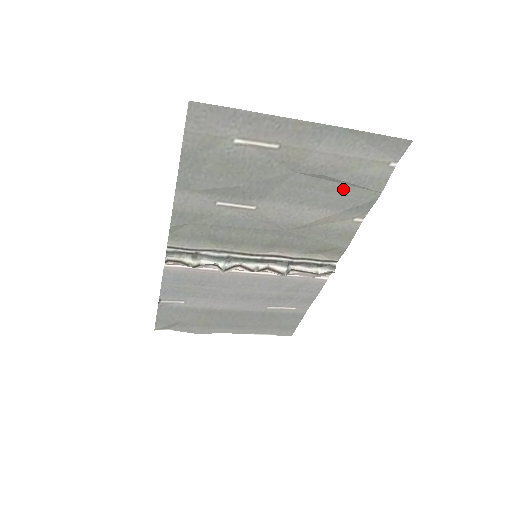
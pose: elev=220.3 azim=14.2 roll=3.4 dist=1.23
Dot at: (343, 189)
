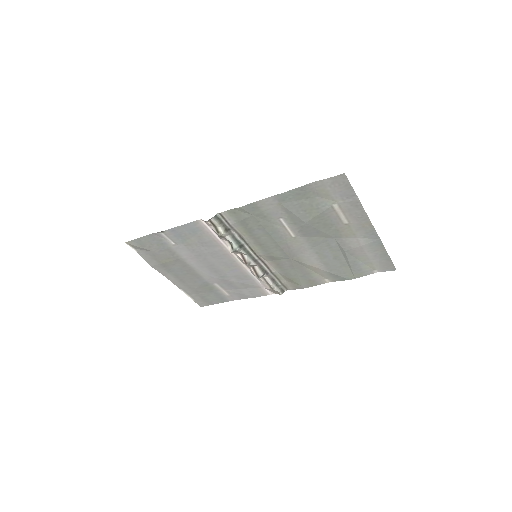
Dot at: (343, 263)
